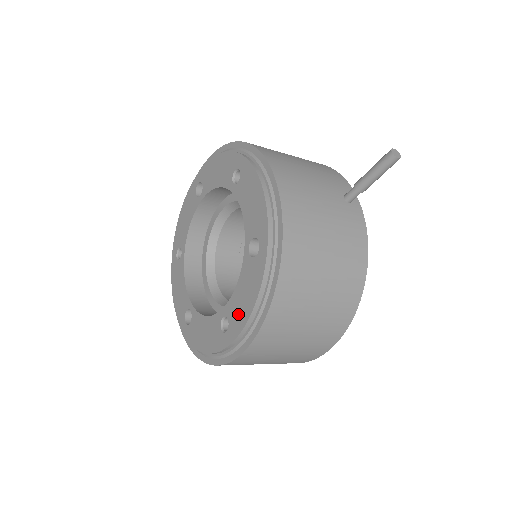
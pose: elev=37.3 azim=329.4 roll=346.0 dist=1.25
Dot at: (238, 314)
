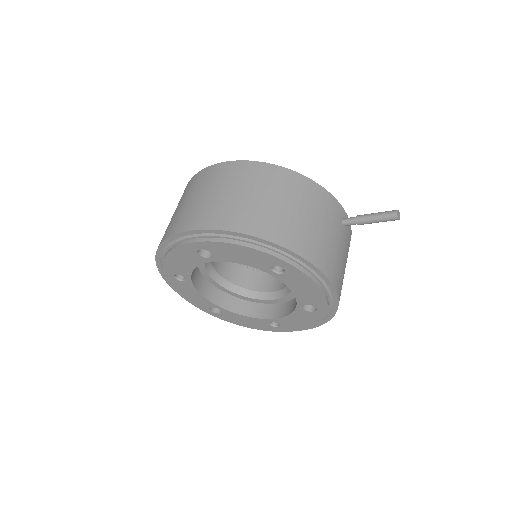
Dot at: (292, 325)
